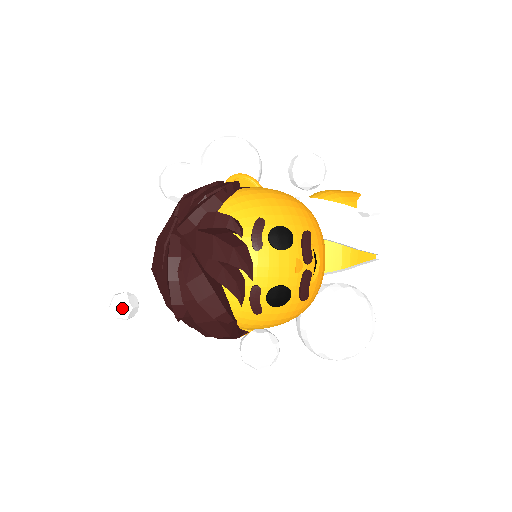
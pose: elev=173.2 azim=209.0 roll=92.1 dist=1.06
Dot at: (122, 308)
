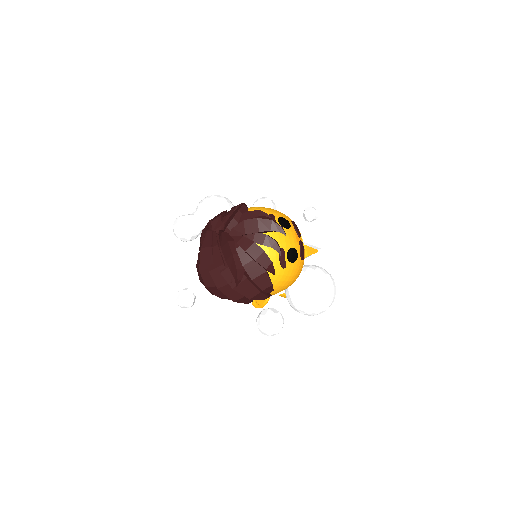
Dot at: (189, 296)
